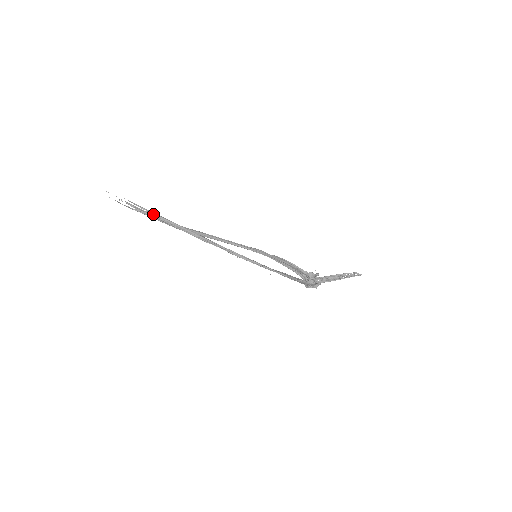
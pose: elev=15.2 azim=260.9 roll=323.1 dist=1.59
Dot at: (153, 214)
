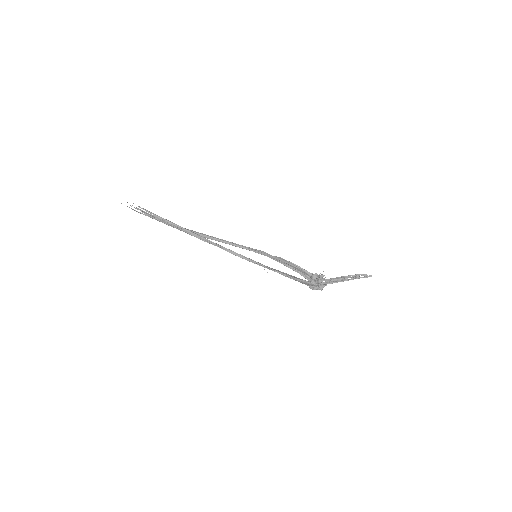
Dot at: (157, 216)
